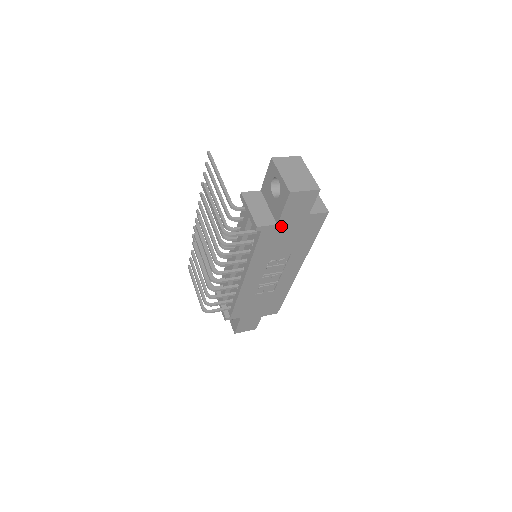
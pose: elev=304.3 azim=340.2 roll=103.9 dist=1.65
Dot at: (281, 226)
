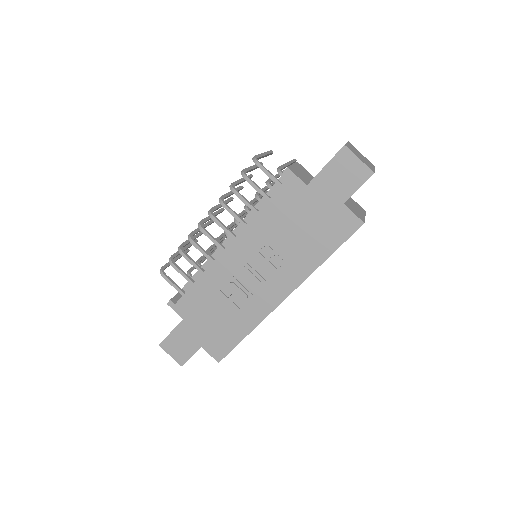
Dot at: (309, 193)
